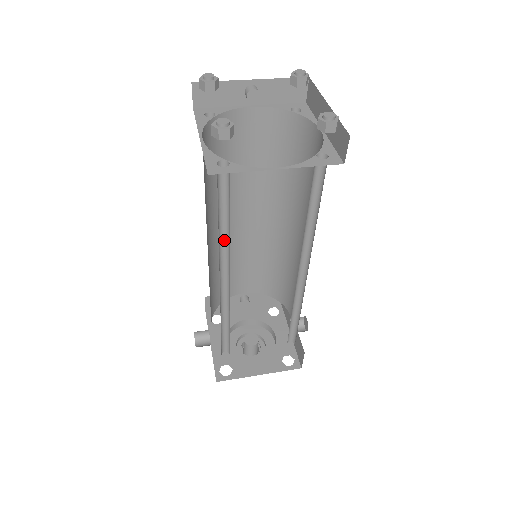
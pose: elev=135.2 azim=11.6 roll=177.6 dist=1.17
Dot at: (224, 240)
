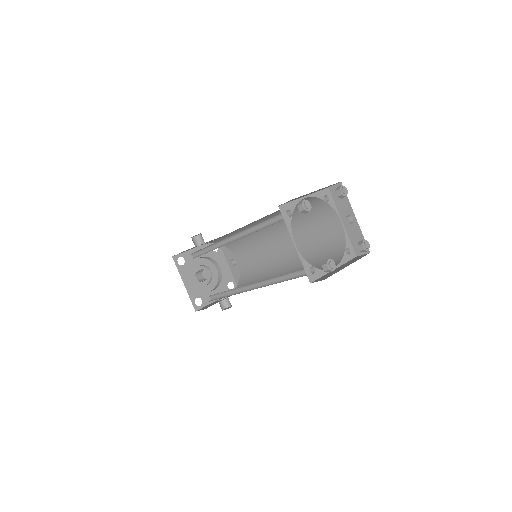
Dot at: (254, 230)
